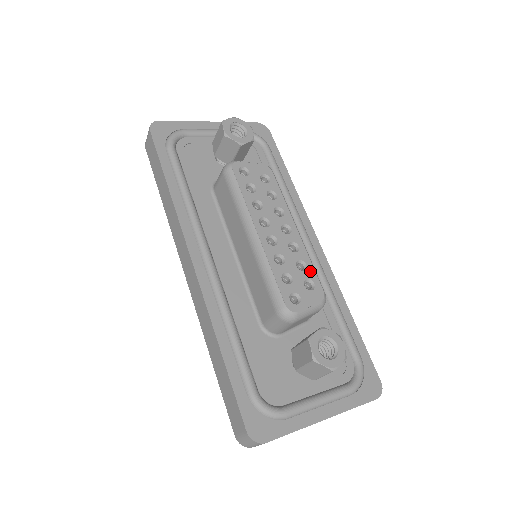
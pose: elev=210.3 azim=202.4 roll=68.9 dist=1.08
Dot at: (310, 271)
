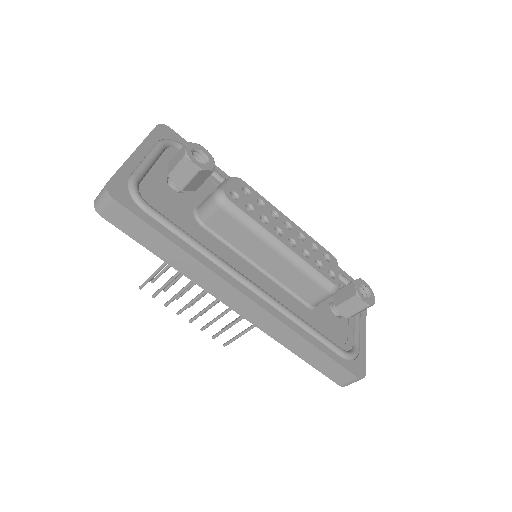
Dot at: (319, 247)
